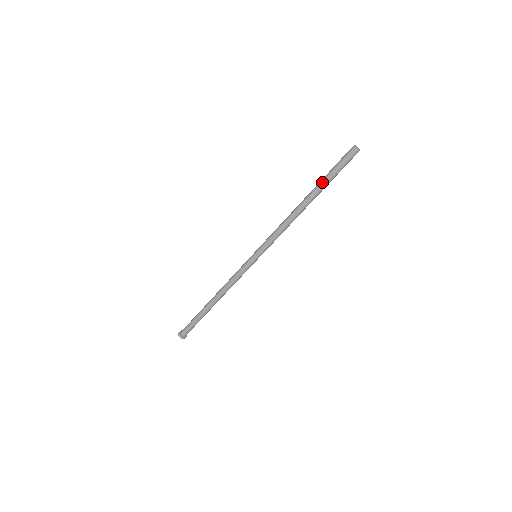
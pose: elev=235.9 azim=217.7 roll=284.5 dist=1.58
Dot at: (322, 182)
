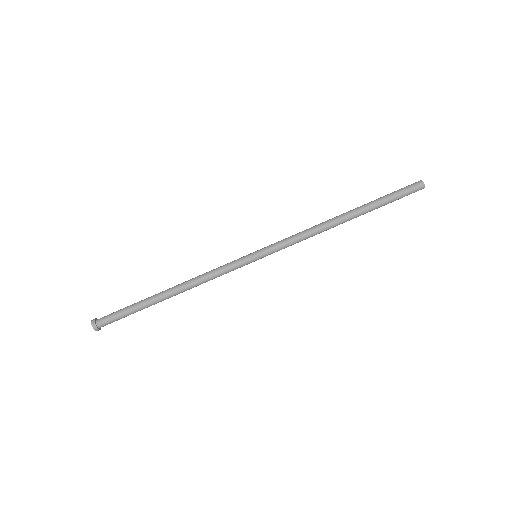
Dot at: (372, 201)
